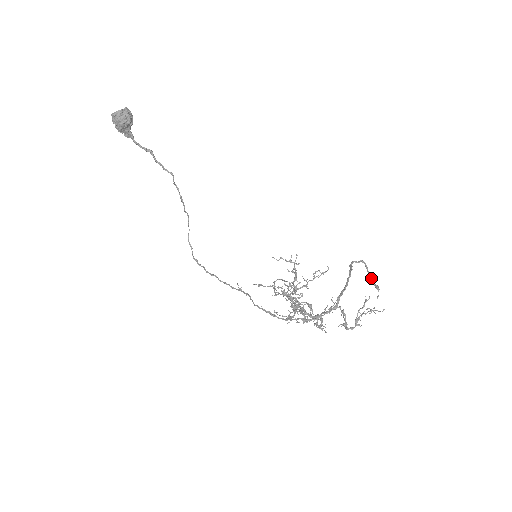
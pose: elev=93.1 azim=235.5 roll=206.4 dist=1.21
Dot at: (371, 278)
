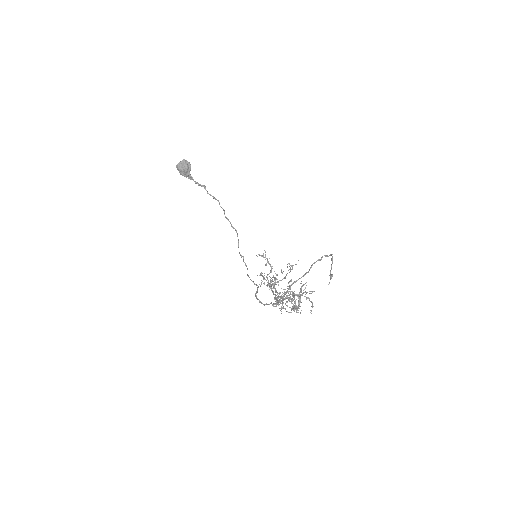
Dot at: occluded
